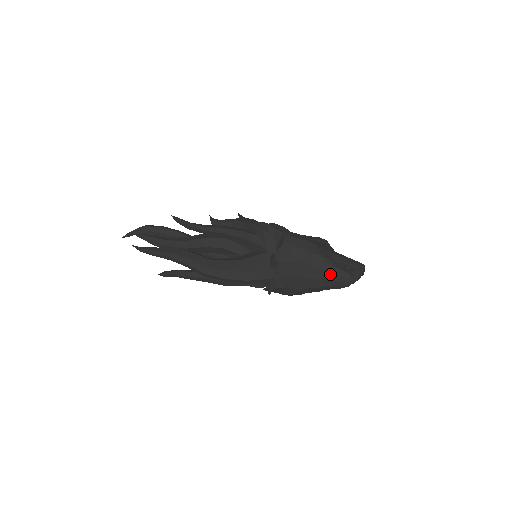
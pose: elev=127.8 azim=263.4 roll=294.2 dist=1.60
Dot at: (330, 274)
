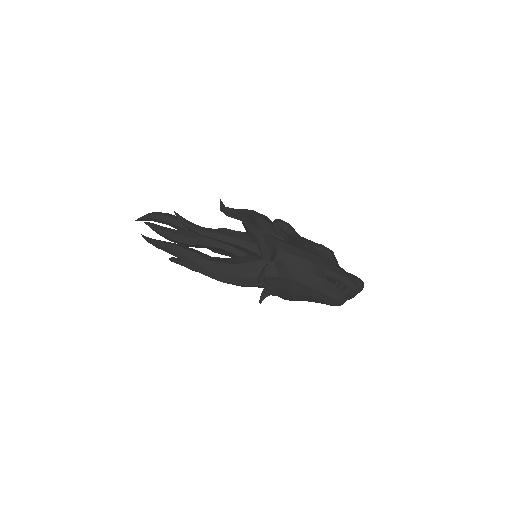
Dot at: (320, 294)
